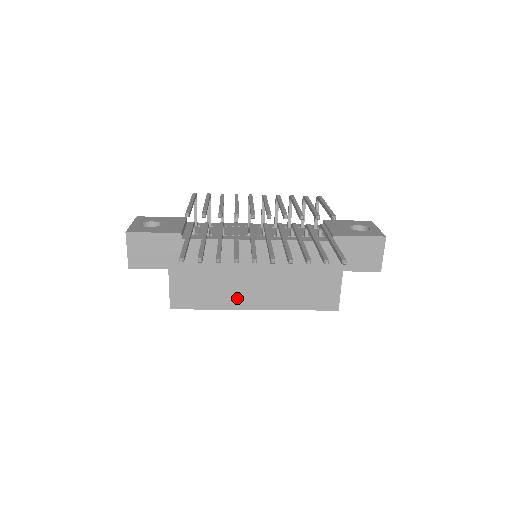
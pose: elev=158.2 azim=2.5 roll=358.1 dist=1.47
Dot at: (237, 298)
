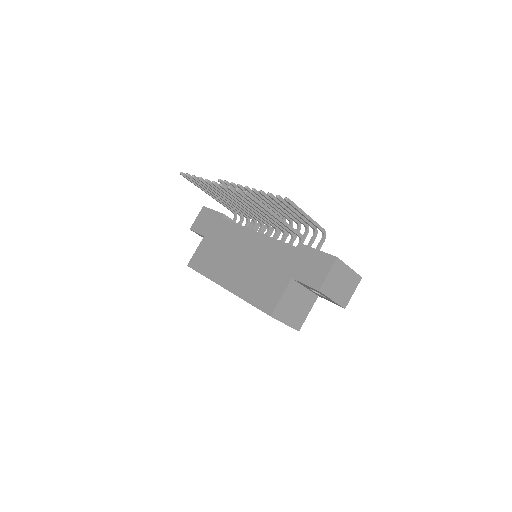
Dot at: (221, 273)
